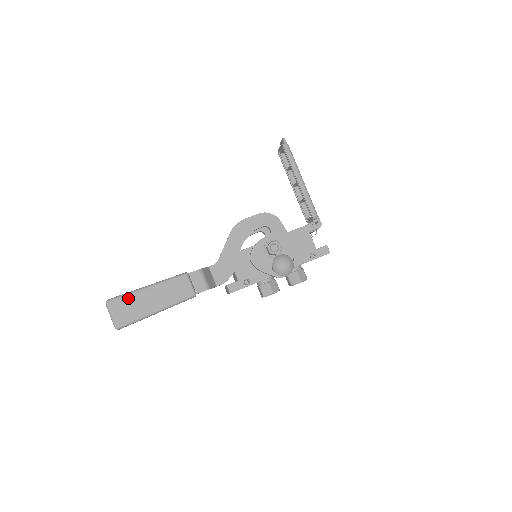
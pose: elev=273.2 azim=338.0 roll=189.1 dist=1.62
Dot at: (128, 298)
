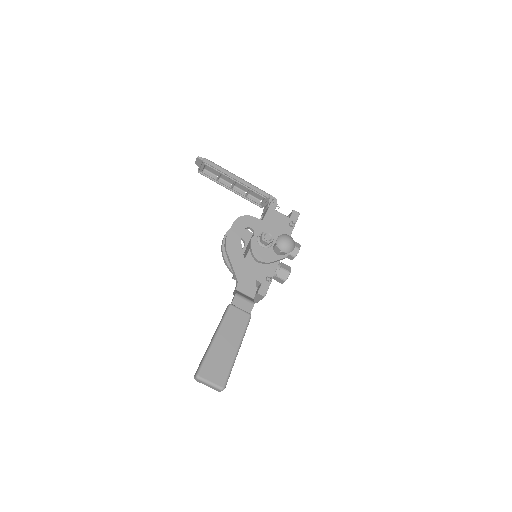
Dot at: (210, 359)
